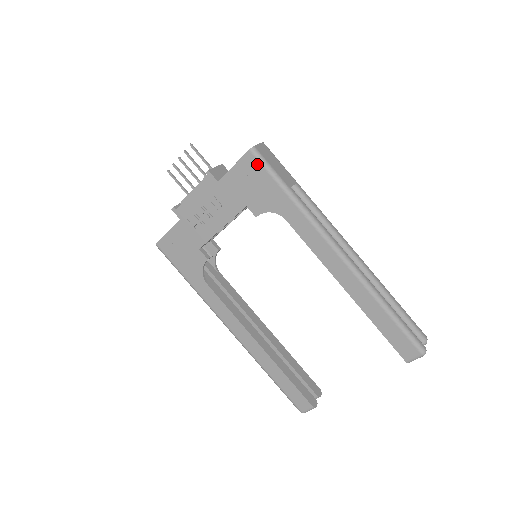
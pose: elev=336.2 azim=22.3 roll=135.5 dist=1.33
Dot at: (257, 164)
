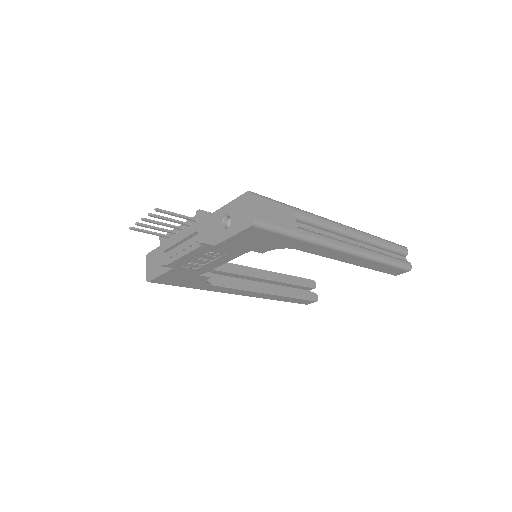
Dot at: (262, 231)
